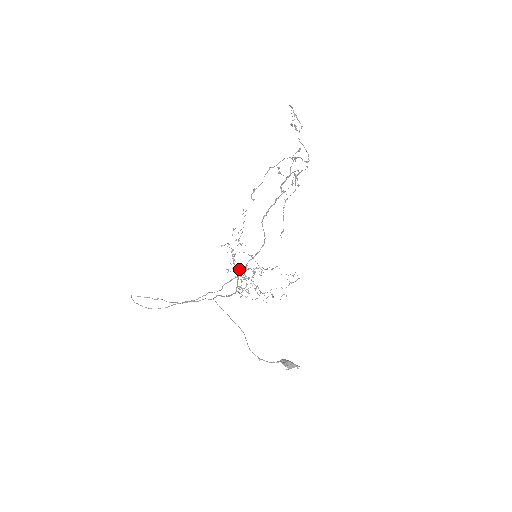
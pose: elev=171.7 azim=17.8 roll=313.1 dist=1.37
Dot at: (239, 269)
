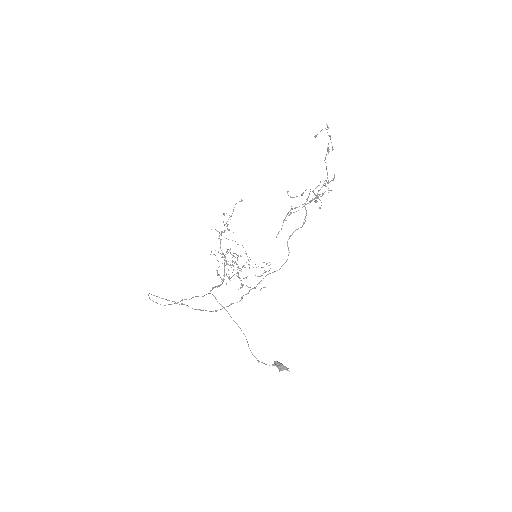
Dot at: occluded
